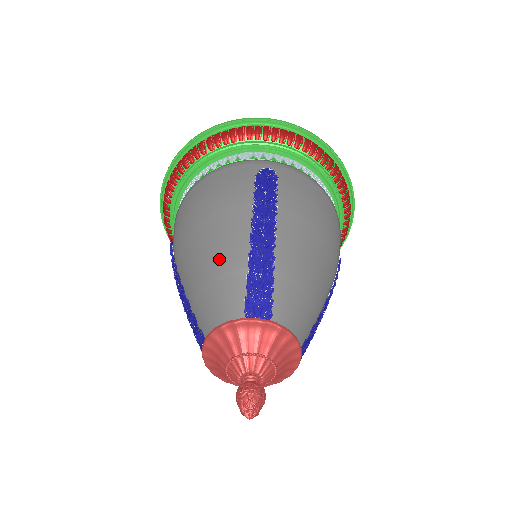
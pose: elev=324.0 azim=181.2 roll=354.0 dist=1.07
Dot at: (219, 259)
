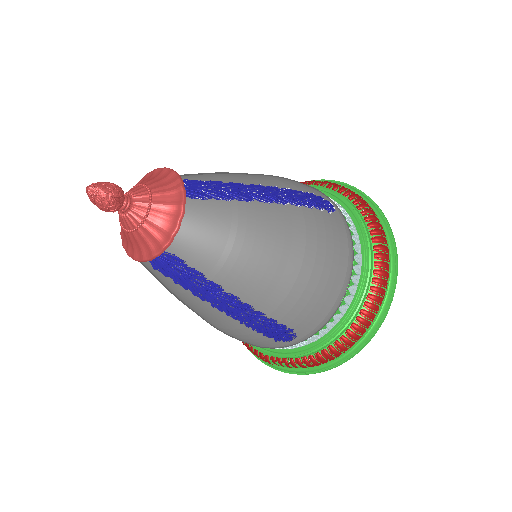
Dot at: (228, 175)
